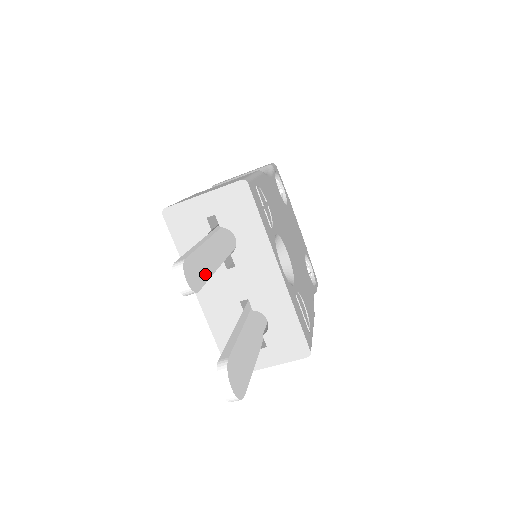
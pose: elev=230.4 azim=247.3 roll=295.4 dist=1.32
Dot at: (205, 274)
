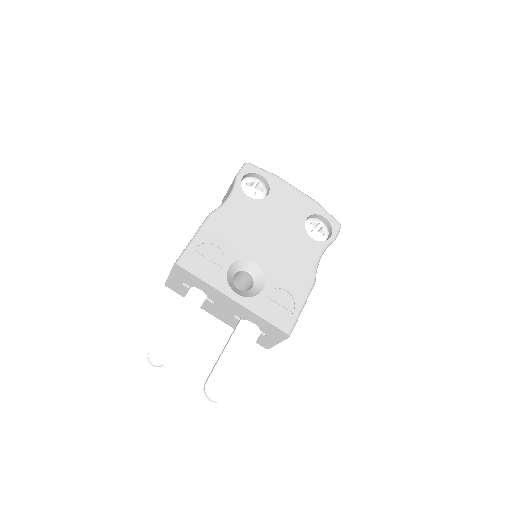
Dot at: (174, 342)
